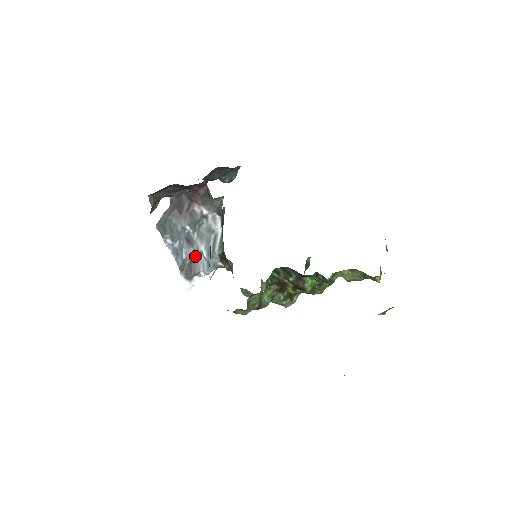
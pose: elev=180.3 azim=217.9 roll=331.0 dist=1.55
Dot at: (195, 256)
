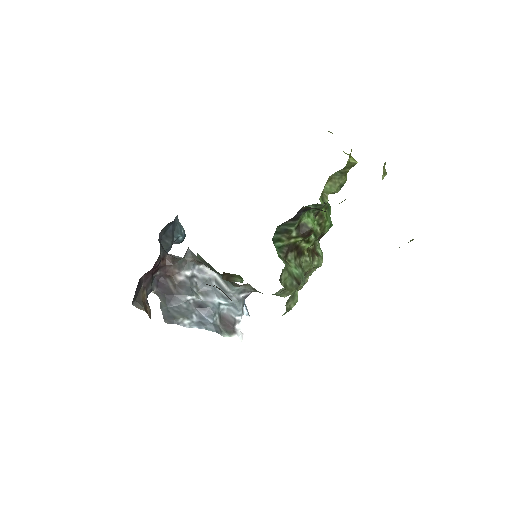
Dot at: (218, 312)
